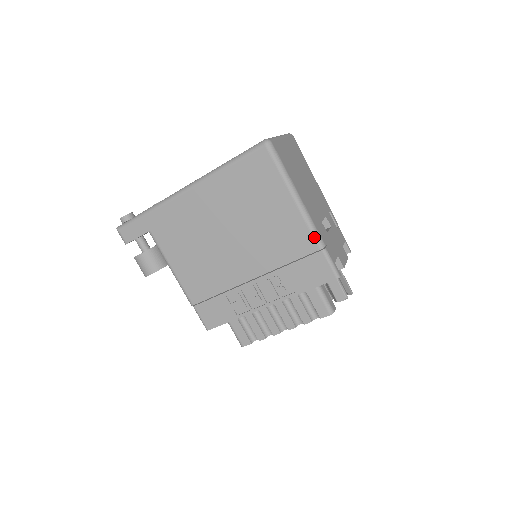
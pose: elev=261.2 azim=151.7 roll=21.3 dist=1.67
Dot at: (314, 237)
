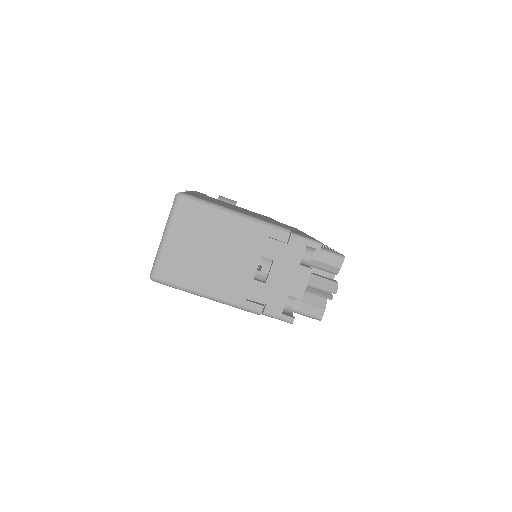
Dot at: (247, 311)
